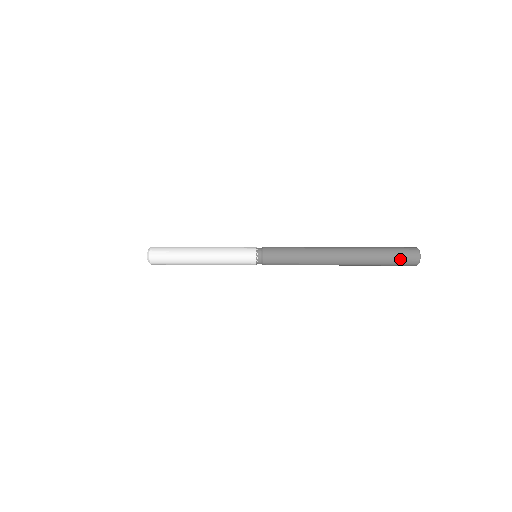
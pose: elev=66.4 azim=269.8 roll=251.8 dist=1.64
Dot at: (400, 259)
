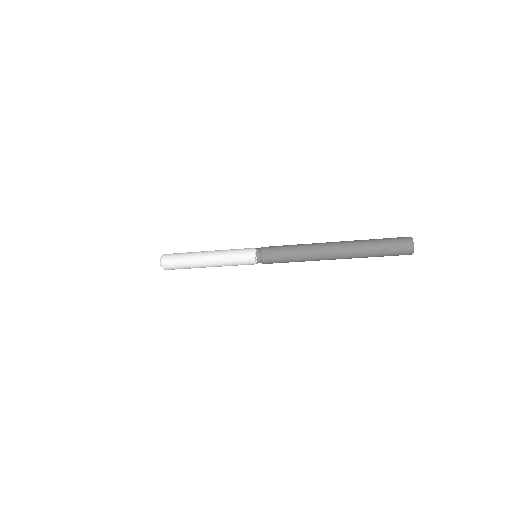
Dot at: (393, 252)
